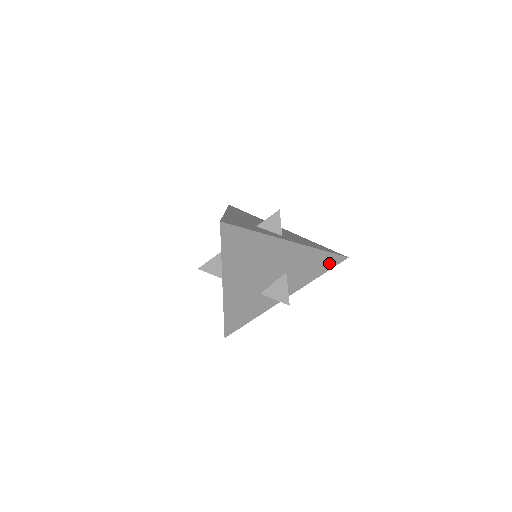
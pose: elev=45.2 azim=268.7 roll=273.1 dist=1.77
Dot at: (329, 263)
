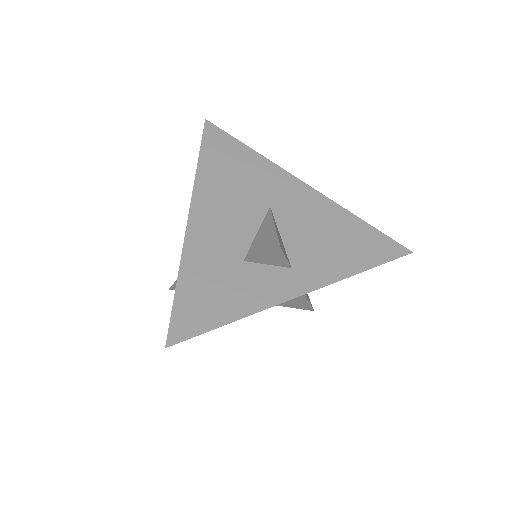
Dot at: occluded
